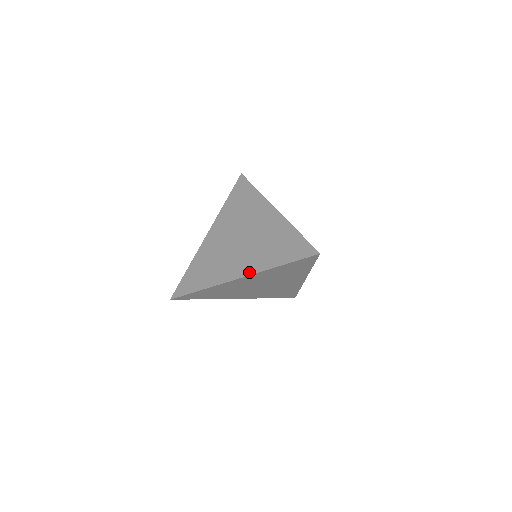
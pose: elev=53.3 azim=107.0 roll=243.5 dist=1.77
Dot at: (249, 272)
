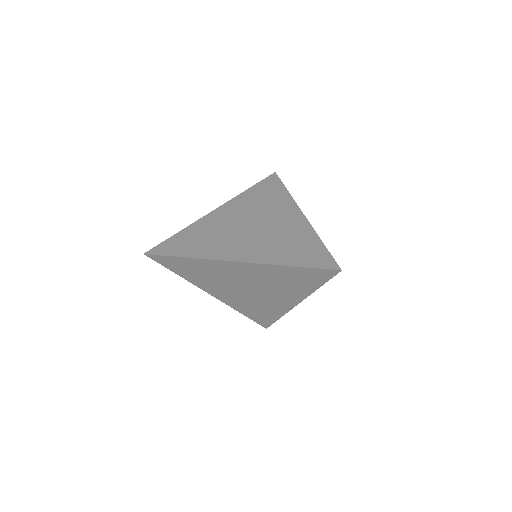
Dot at: (251, 259)
